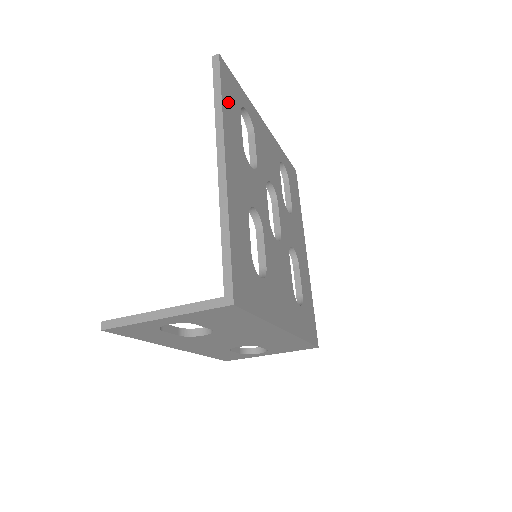
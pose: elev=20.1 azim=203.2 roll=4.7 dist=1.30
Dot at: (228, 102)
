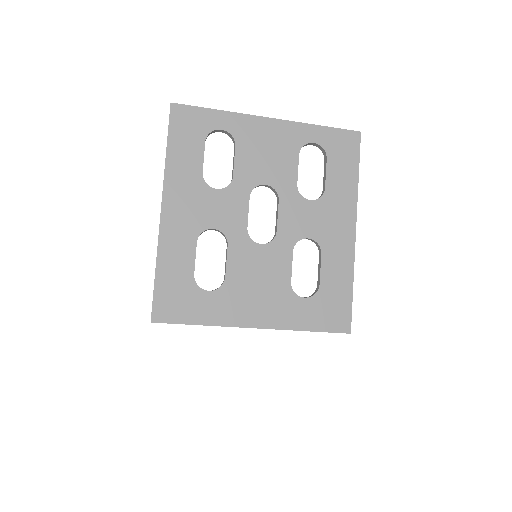
Dot at: (180, 145)
